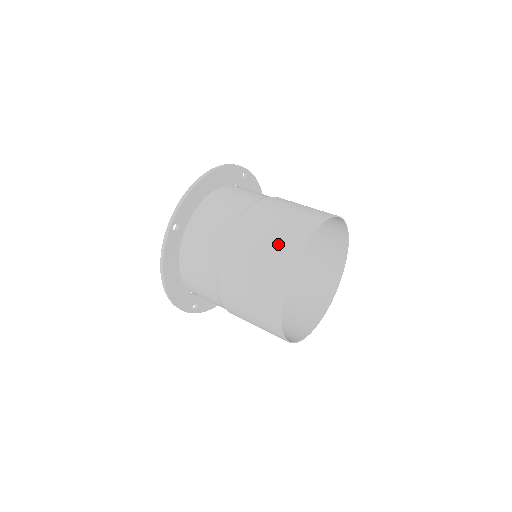
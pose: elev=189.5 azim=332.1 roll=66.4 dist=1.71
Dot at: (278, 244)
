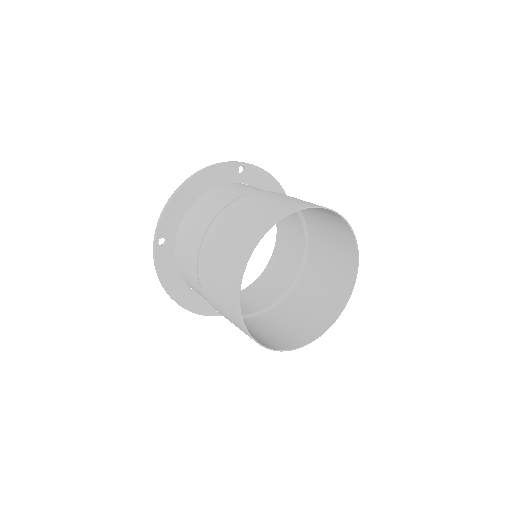
Dot at: (232, 253)
